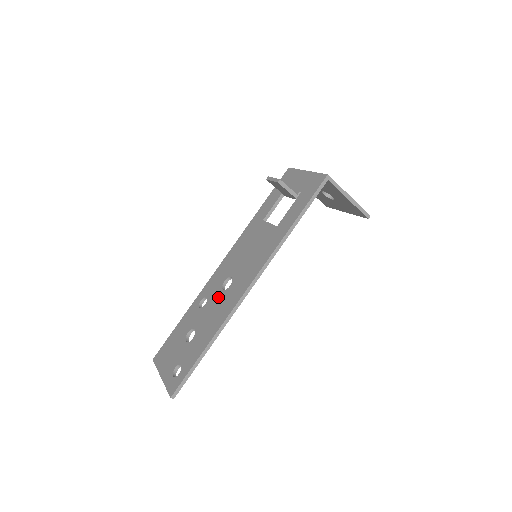
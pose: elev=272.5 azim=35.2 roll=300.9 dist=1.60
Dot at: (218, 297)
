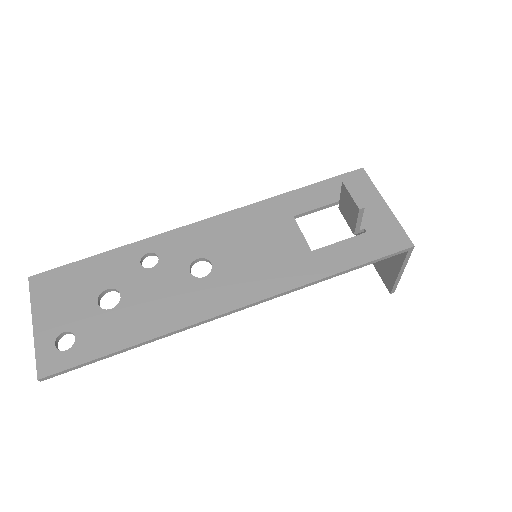
Dot at: (178, 278)
